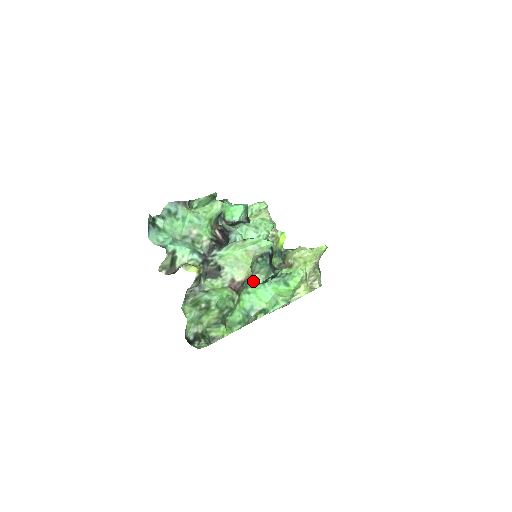
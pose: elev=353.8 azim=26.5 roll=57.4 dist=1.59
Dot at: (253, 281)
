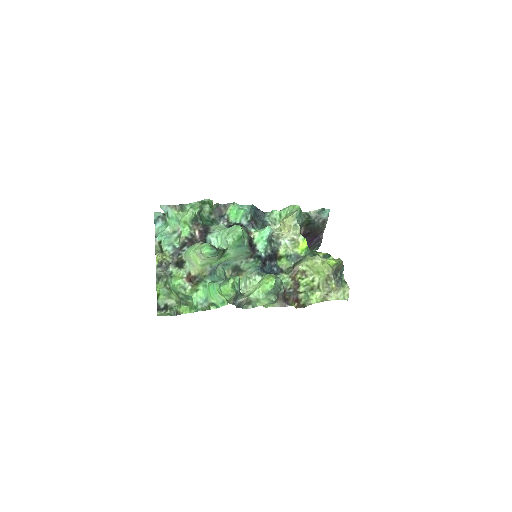
Dot at: (242, 277)
